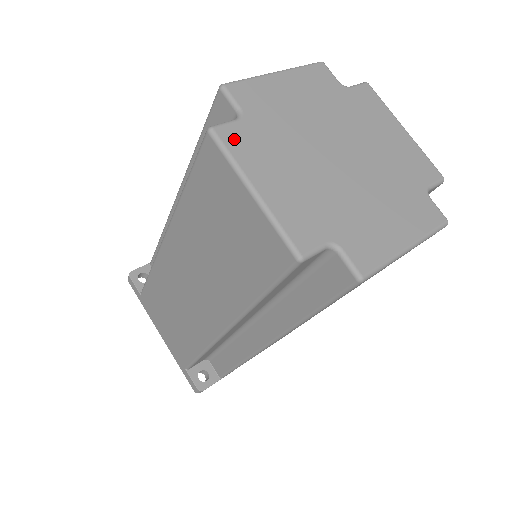
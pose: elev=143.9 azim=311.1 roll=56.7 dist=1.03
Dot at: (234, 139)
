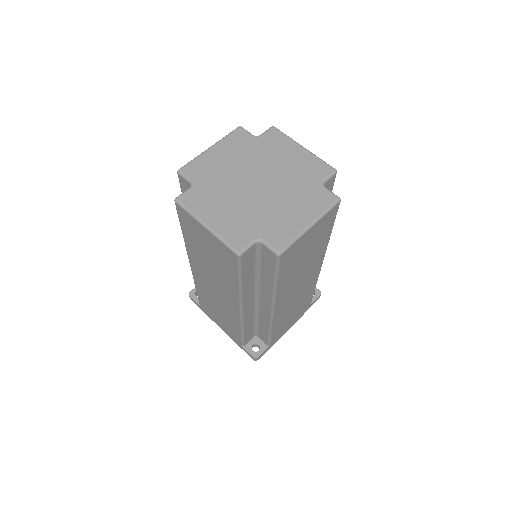
Dot at: (190, 200)
